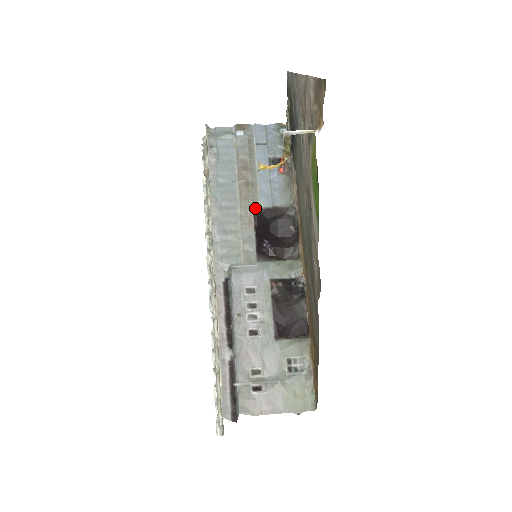
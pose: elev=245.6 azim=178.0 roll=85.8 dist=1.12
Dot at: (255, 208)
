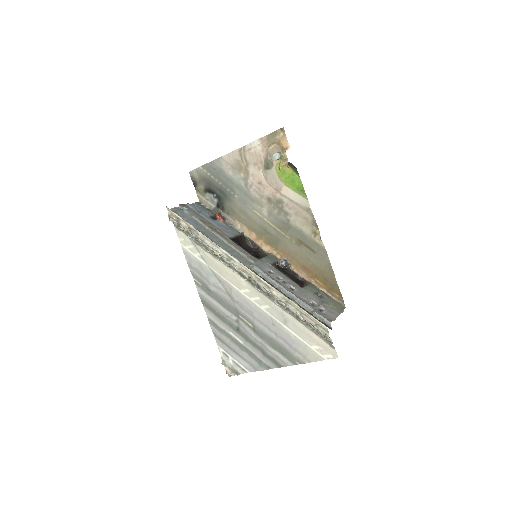
Dot at: (230, 238)
